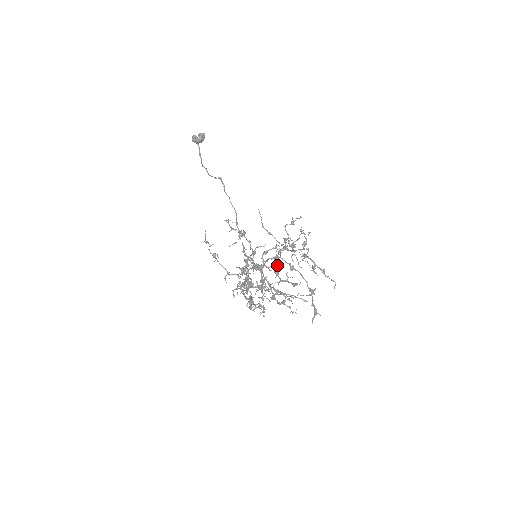
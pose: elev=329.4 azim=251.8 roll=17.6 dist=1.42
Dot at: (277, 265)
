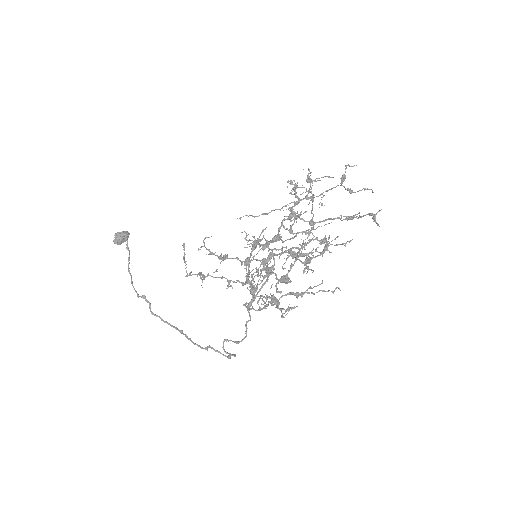
Dot at: (297, 218)
